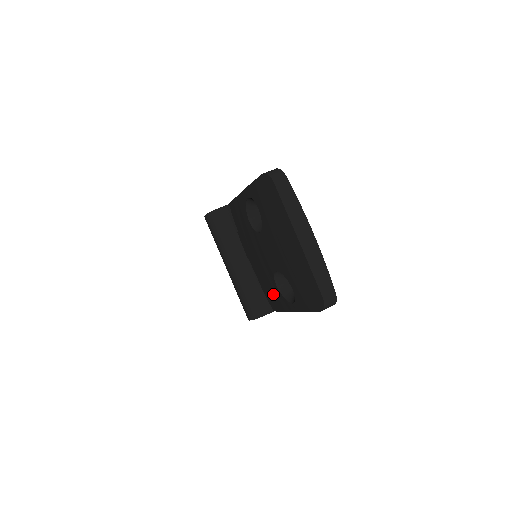
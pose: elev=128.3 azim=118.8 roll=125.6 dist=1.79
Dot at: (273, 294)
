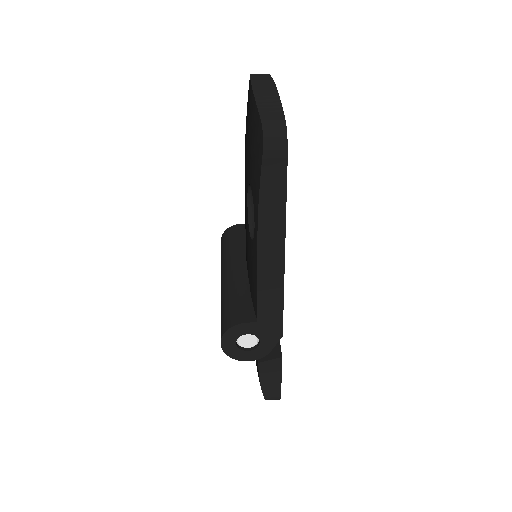
Dot at: (251, 268)
